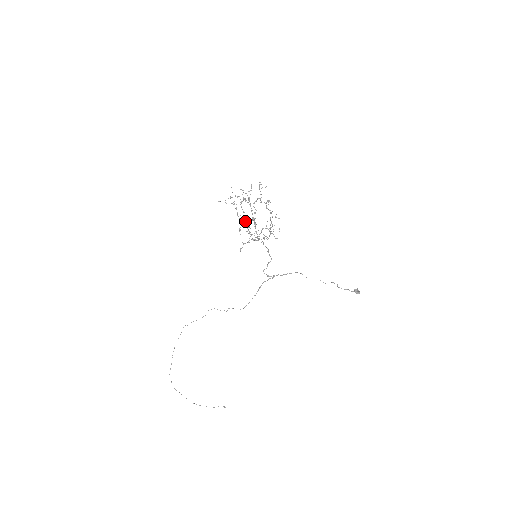
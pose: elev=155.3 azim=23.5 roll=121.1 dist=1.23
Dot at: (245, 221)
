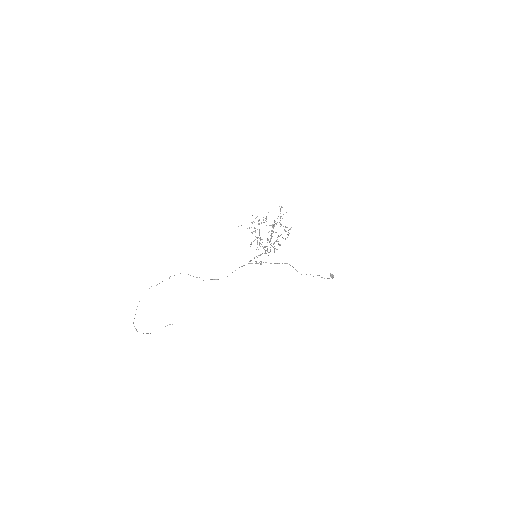
Dot at: (258, 237)
